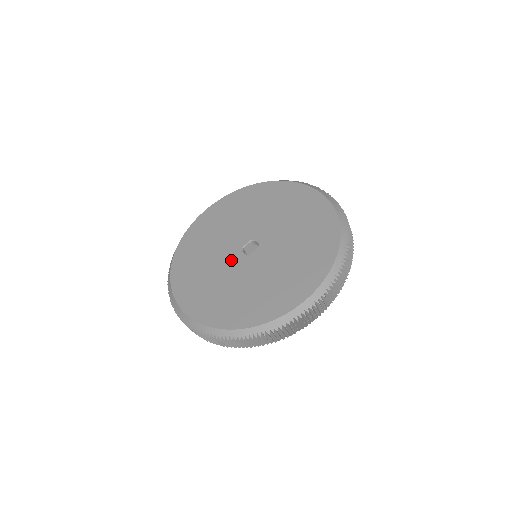
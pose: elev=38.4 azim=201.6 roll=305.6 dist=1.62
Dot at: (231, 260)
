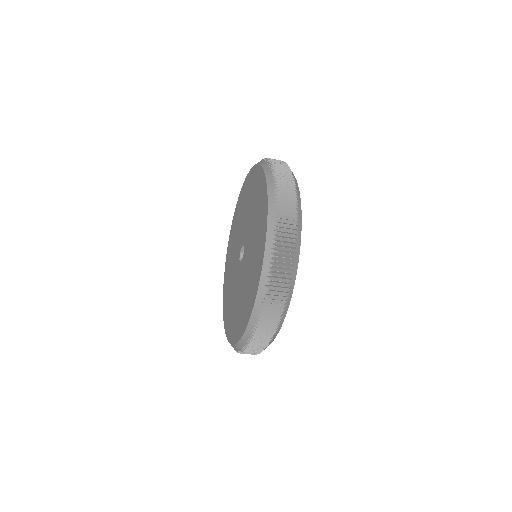
Dot at: (236, 266)
